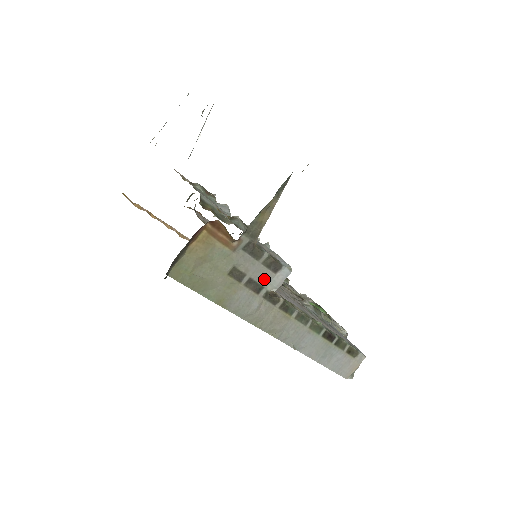
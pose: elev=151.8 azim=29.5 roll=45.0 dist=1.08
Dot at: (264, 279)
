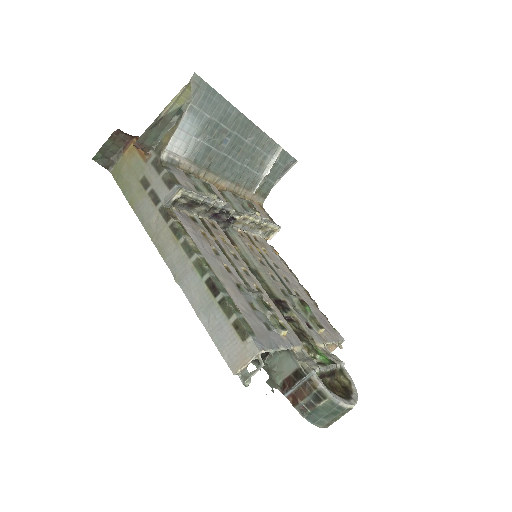
Dot at: (162, 193)
